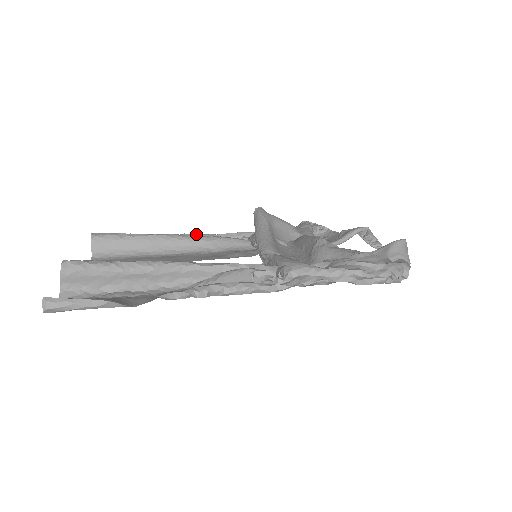
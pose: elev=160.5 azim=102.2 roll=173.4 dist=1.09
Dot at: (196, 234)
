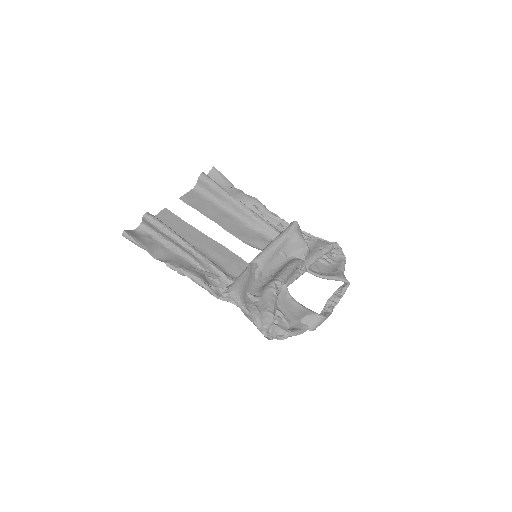
Dot at: (262, 205)
